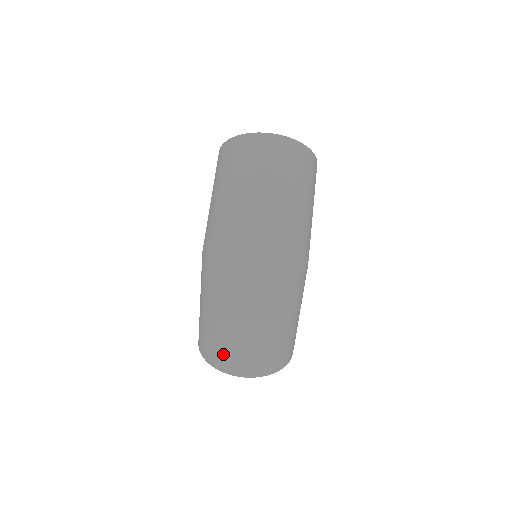
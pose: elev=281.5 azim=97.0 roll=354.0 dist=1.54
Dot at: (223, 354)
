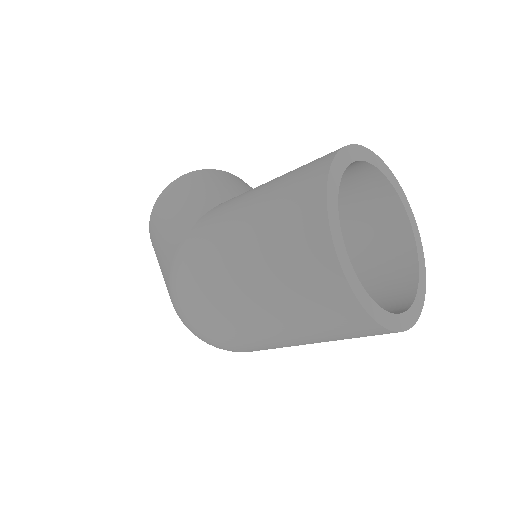
Dot at: occluded
